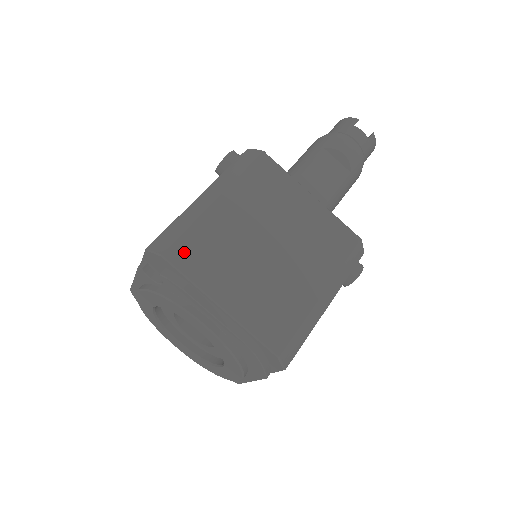
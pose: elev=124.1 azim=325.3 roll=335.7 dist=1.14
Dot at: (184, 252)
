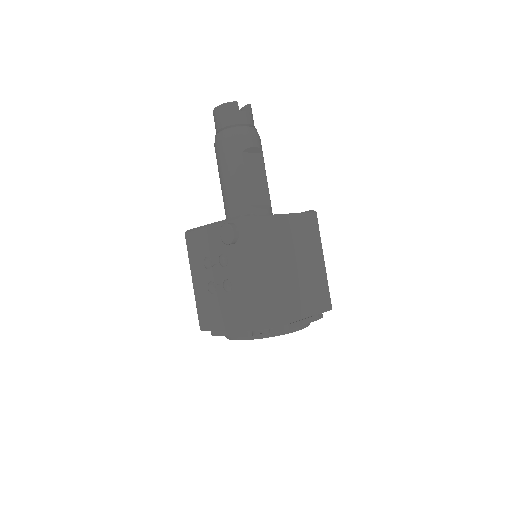
Dot at: (278, 315)
